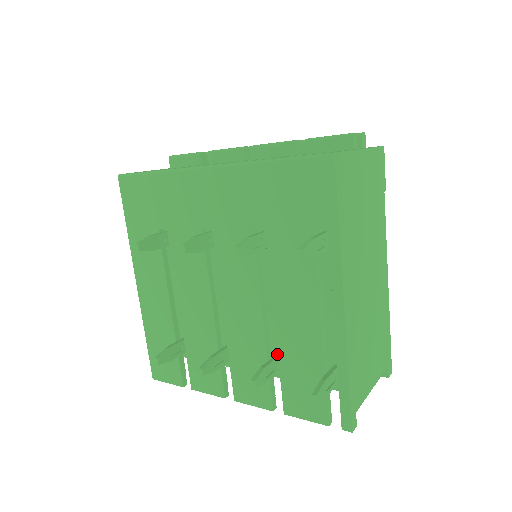
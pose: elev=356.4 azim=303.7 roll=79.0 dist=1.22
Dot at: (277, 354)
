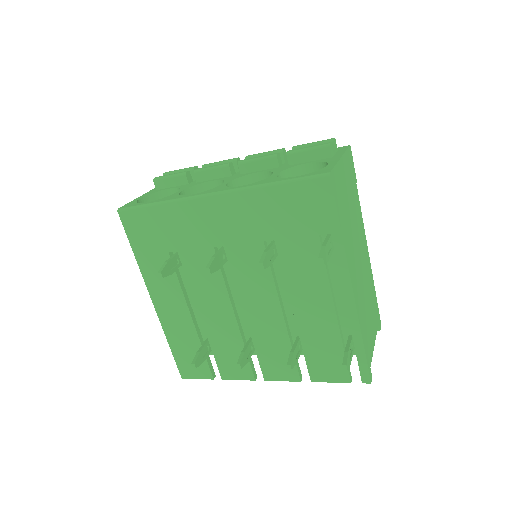
Dot at: (298, 337)
